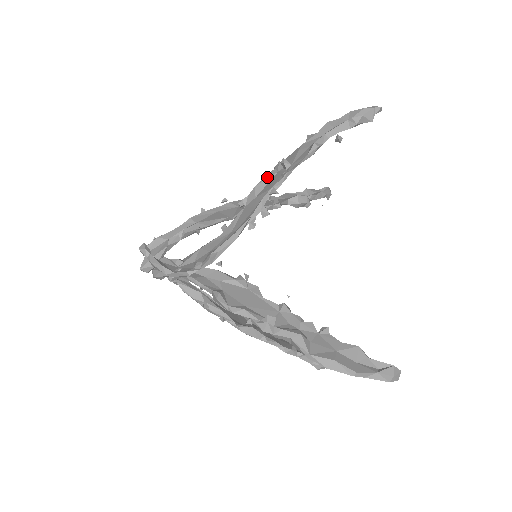
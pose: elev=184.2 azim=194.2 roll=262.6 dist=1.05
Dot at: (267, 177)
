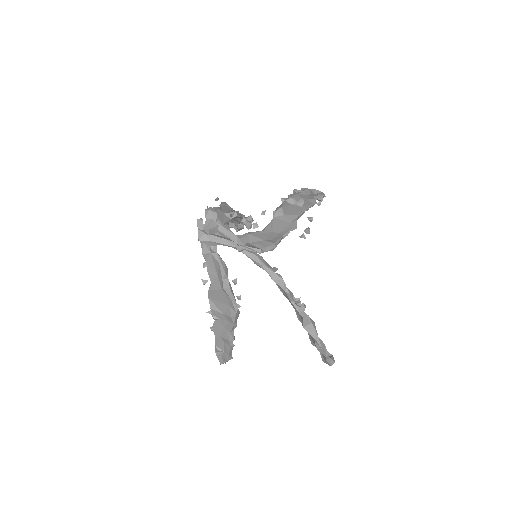
Dot at: (286, 204)
